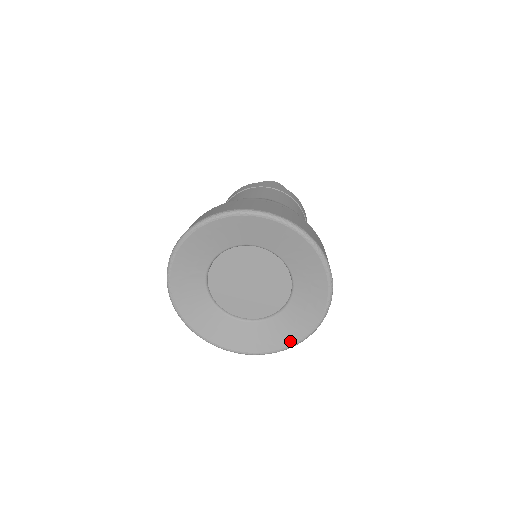
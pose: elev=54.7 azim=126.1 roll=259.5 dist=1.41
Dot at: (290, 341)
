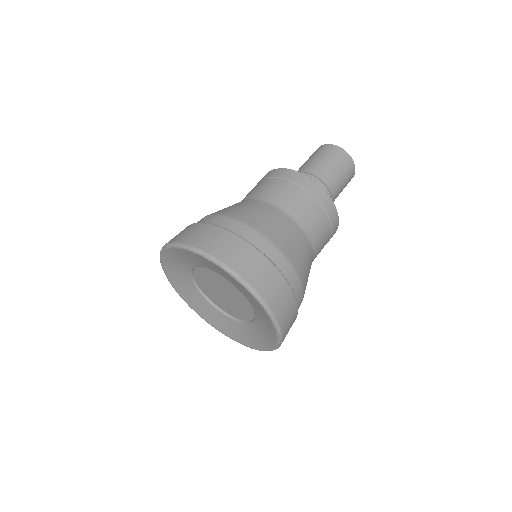
Dot at: (266, 346)
